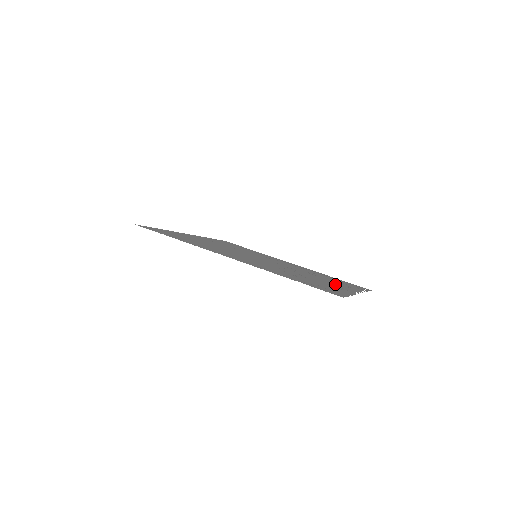
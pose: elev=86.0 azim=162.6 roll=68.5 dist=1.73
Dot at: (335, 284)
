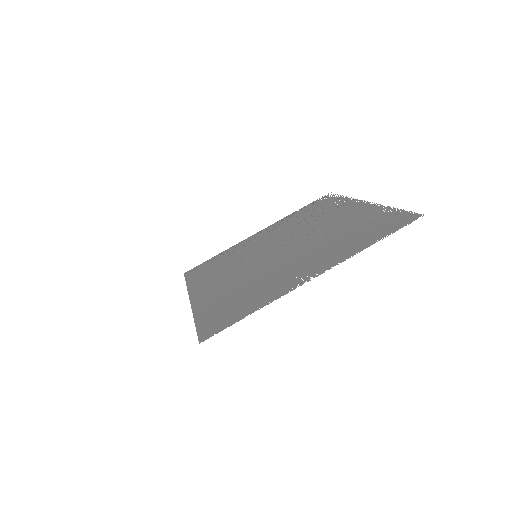
Dot at: (344, 213)
